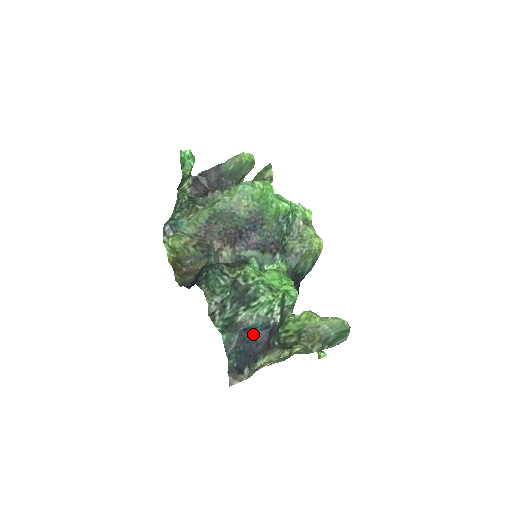
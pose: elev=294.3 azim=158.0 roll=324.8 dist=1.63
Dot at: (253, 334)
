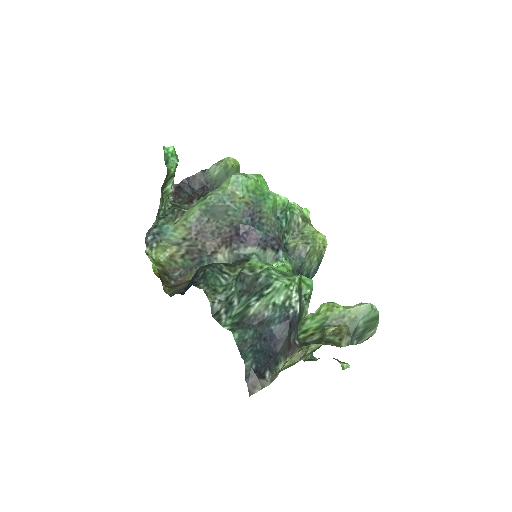
Dot at: (270, 329)
